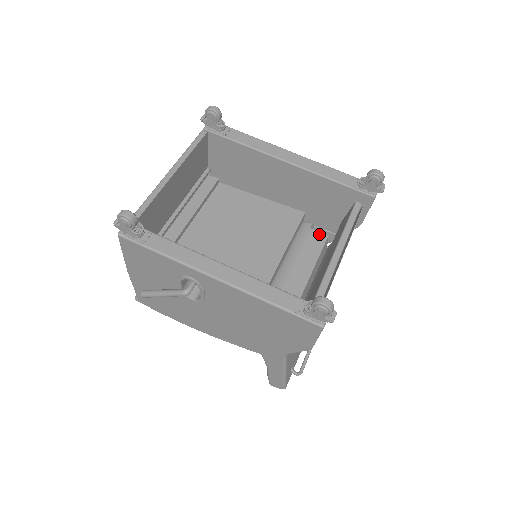
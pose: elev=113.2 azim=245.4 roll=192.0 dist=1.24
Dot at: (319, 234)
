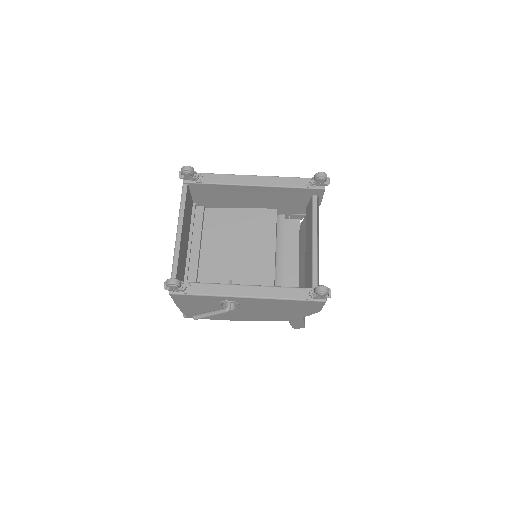
Dot at: (293, 221)
